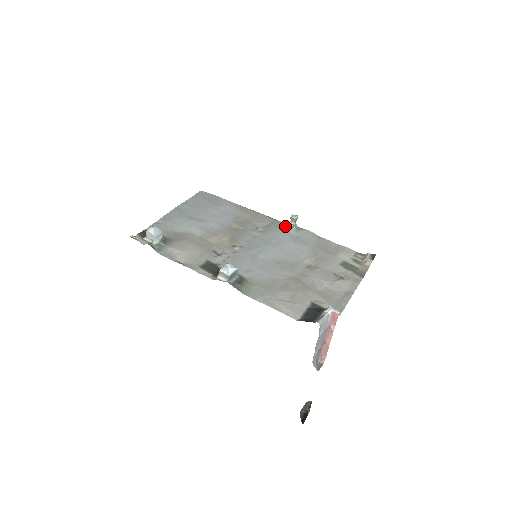
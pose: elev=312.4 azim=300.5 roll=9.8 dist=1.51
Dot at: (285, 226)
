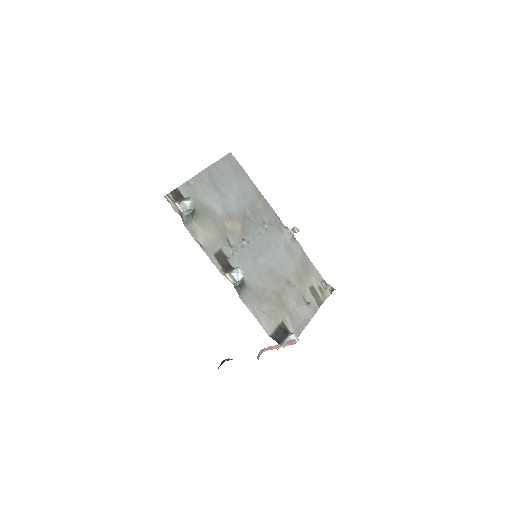
Dot at: (285, 230)
